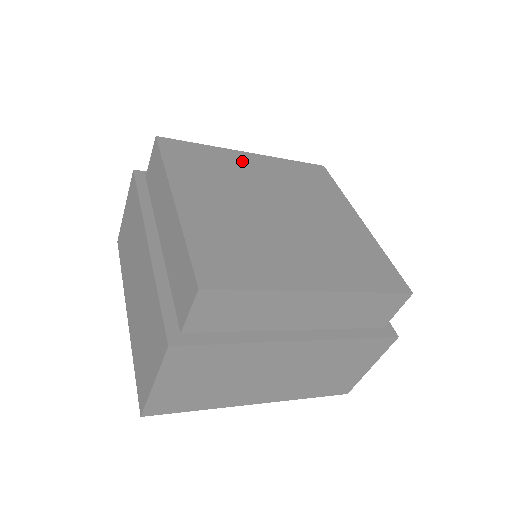
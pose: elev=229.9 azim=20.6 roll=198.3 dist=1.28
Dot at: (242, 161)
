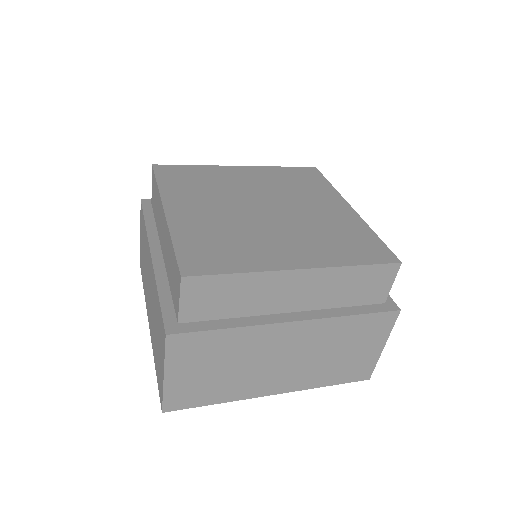
Dot at: (232, 173)
